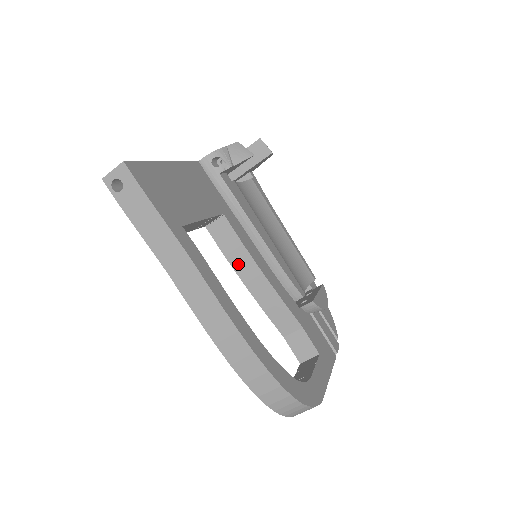
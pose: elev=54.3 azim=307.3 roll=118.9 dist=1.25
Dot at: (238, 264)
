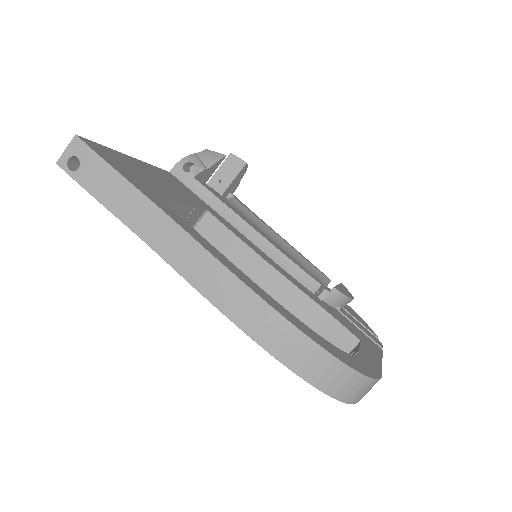
Dot at: (237, 261)
